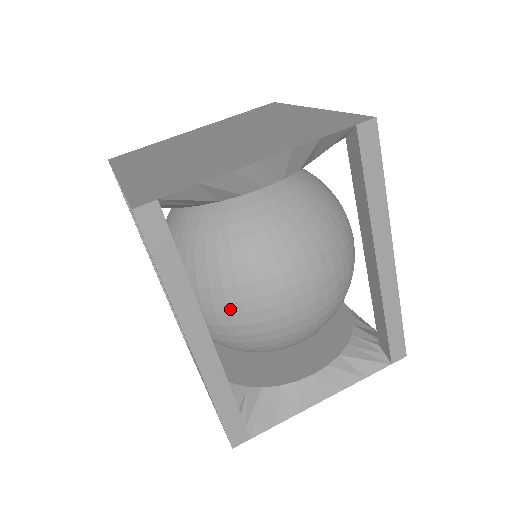
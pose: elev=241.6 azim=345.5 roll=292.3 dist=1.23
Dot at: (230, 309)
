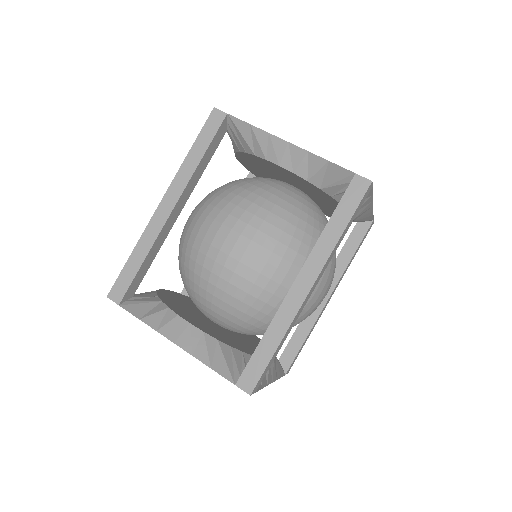
Dot at: (200, 218)
